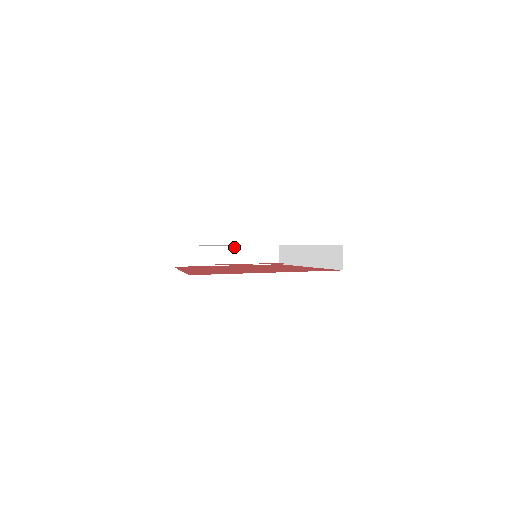
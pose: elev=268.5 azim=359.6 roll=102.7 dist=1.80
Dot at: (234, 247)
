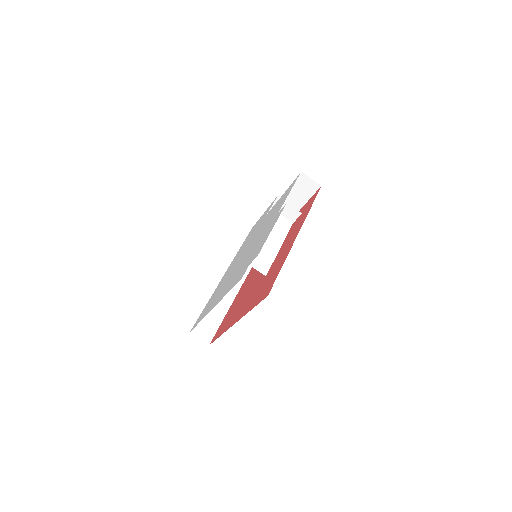
Dot at: occluded
